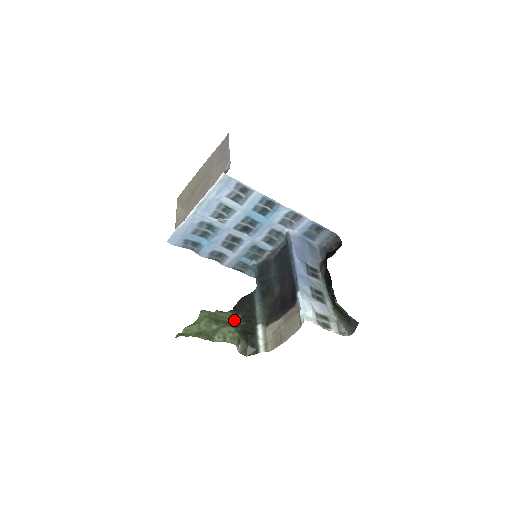
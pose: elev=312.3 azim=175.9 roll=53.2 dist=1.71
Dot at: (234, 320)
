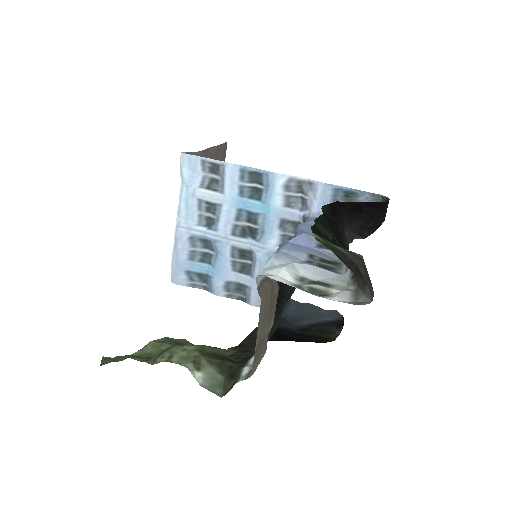
Dot at: (225, 353)
